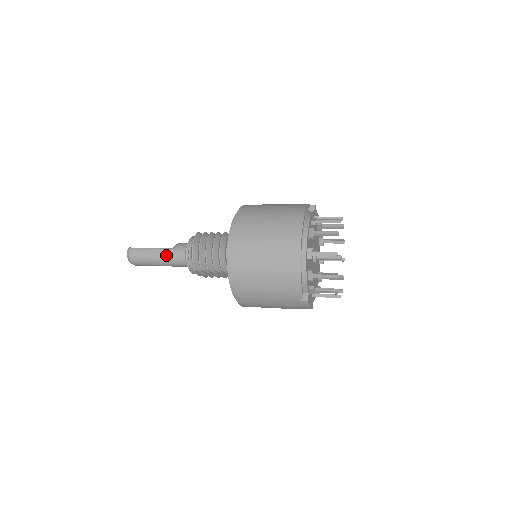
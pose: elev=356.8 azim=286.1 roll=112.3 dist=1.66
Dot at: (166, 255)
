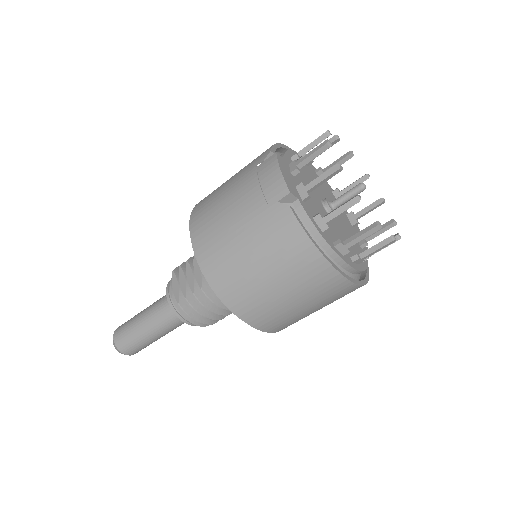
Dot at: occluded
